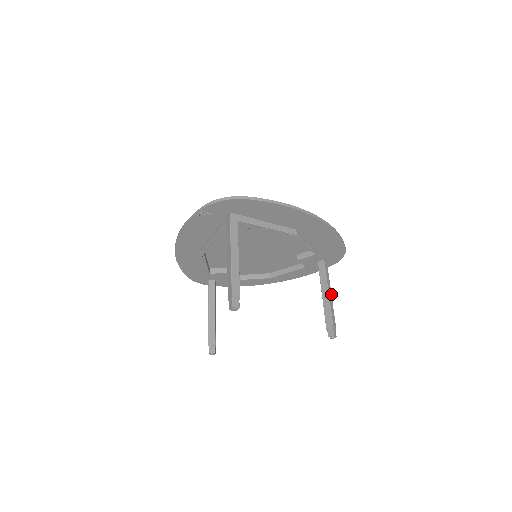
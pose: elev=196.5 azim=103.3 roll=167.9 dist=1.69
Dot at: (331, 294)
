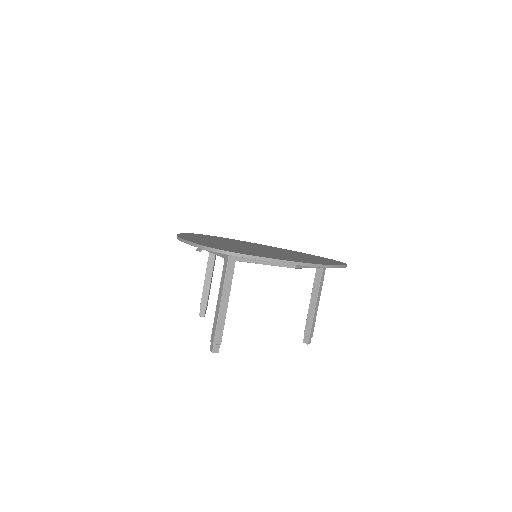
Dot at: occluded
